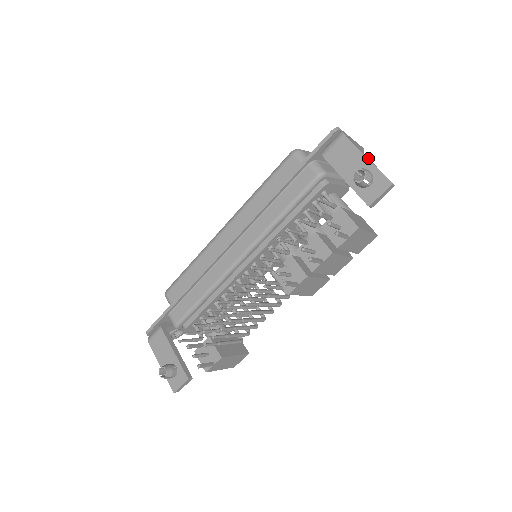
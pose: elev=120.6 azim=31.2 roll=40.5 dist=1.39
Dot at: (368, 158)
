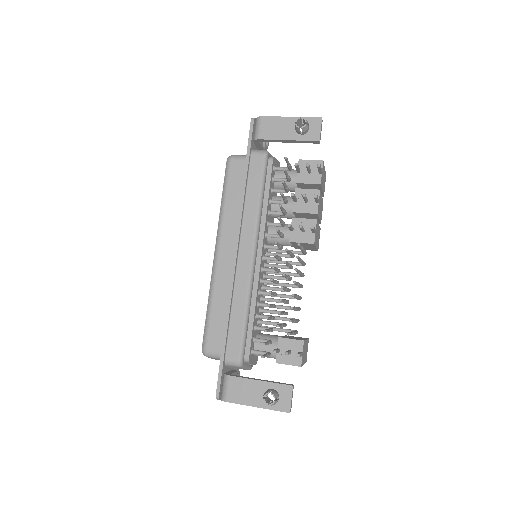
Dot at: (290, 119)
